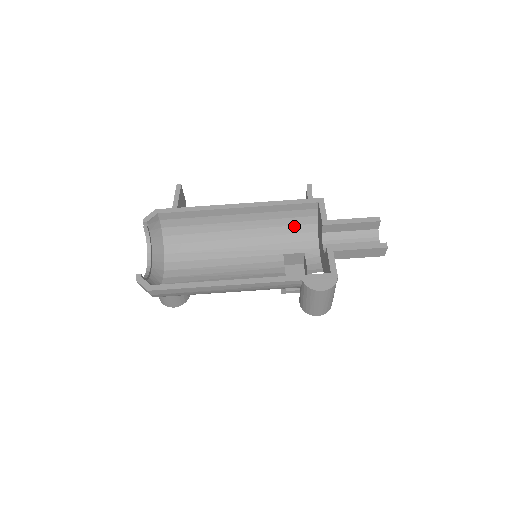
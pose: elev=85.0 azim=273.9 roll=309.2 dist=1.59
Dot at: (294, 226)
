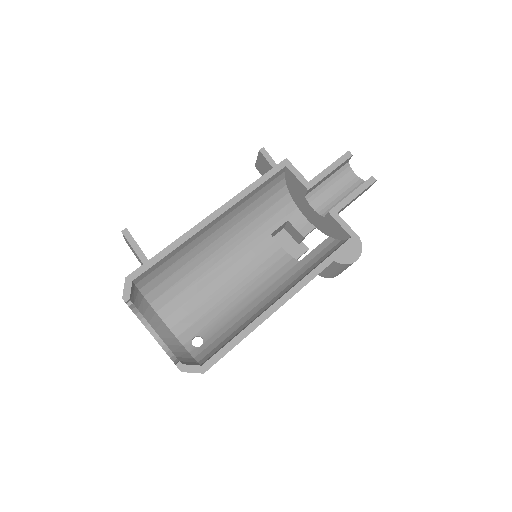
Dot at: (267, 201)
